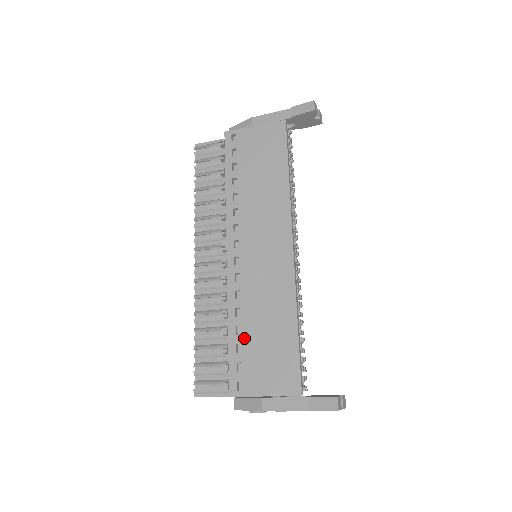
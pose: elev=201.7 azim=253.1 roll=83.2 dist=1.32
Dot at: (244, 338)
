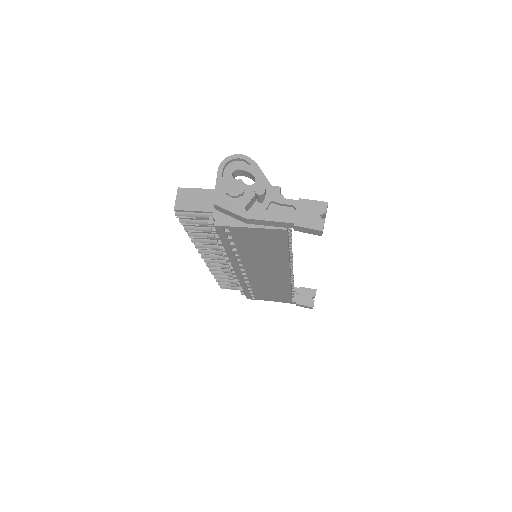
Dot at: (254, 291)
